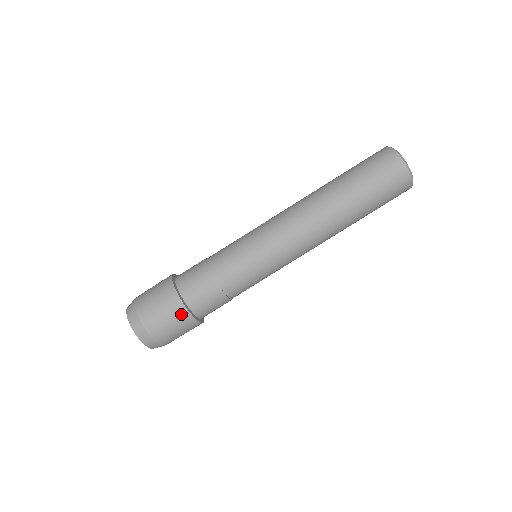
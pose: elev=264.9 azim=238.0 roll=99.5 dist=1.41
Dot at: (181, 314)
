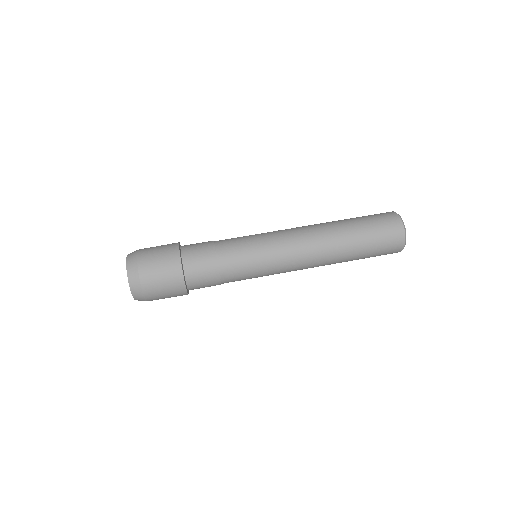
Dot at: (173, 256)
